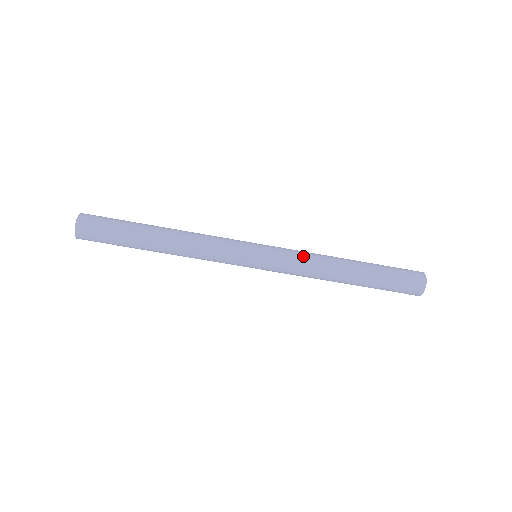
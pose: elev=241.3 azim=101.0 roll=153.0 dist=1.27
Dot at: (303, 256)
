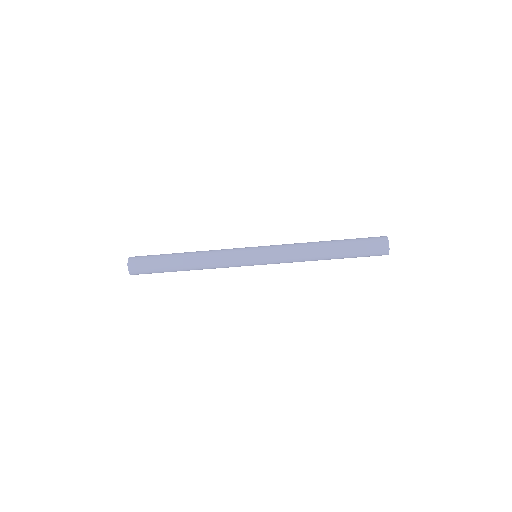
Dot at: (289, 254)
